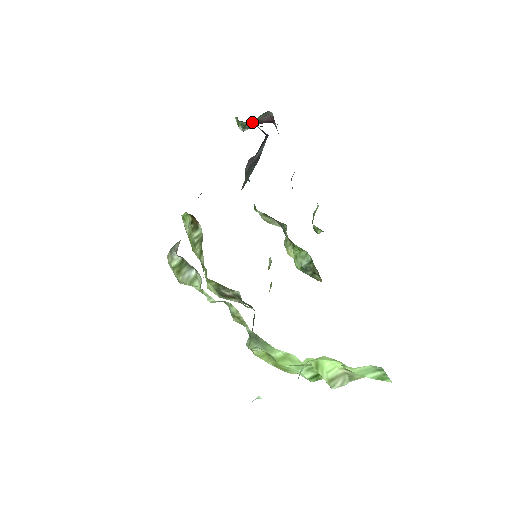
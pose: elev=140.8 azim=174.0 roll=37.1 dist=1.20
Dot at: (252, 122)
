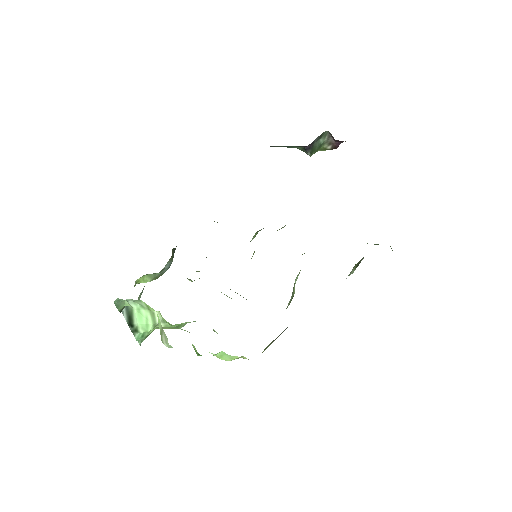
Dot at: (324, 147)
